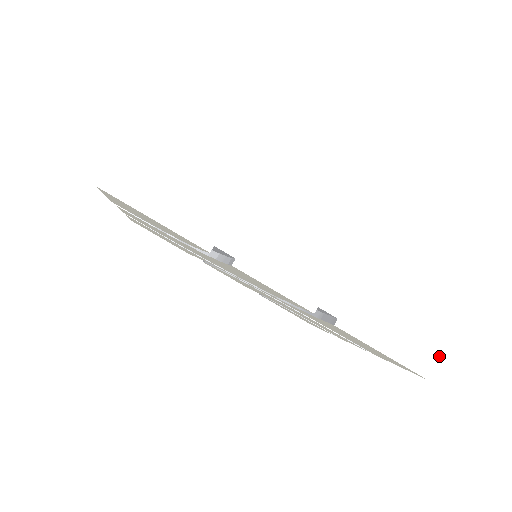
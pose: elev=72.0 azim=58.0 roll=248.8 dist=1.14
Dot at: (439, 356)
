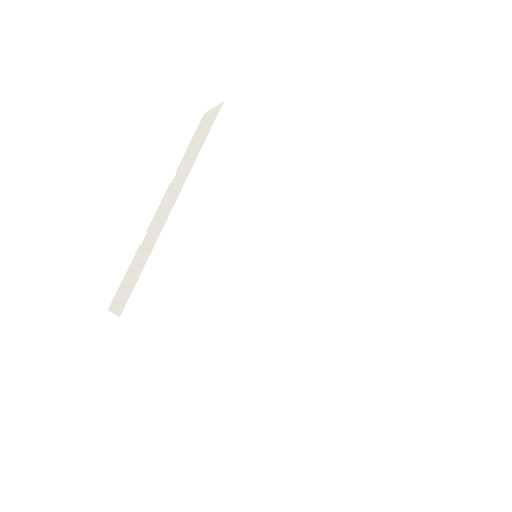
Dot at: occluded
